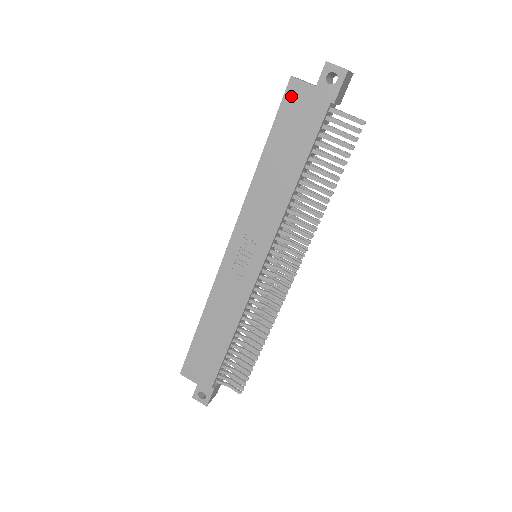
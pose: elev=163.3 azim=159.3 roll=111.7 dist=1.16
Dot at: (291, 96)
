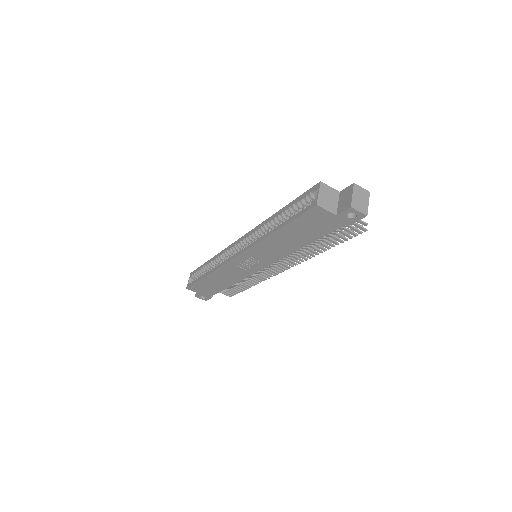
Dot at: (313, 214)
